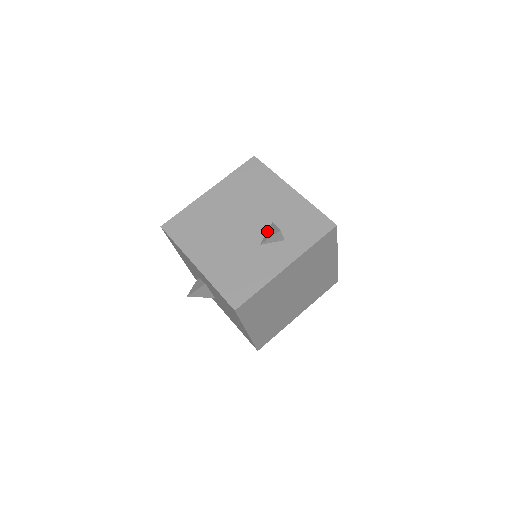
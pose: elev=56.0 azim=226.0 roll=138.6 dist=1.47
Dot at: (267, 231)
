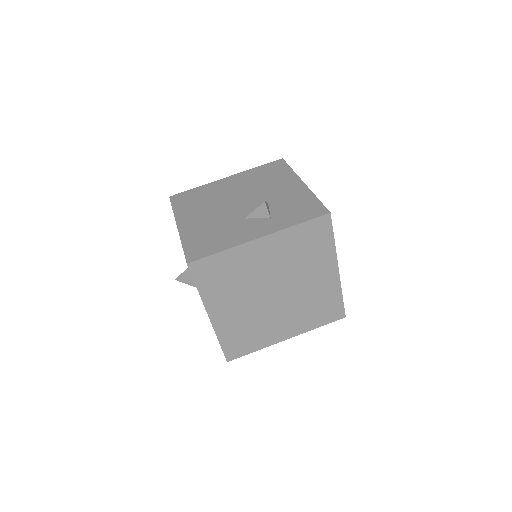
Dot at: occluded
